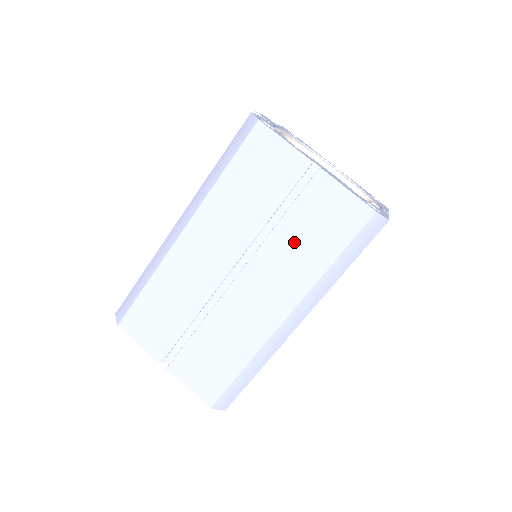
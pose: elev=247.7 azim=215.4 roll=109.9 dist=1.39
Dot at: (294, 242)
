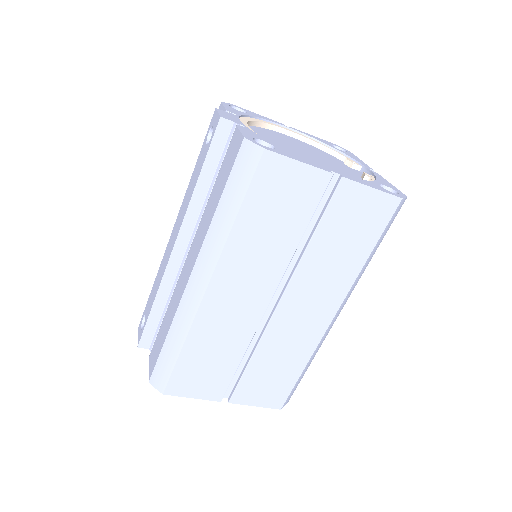
Dot at: (329, 253)
